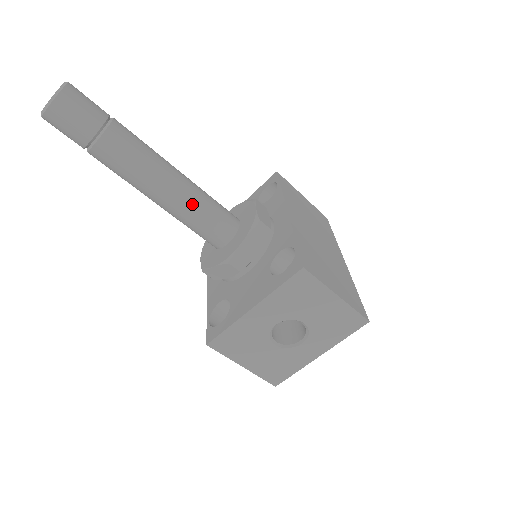
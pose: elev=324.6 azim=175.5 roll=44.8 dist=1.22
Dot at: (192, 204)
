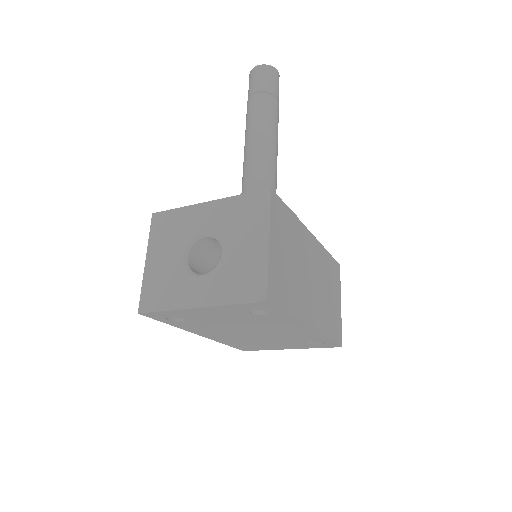
Dot at: (261, 166)
